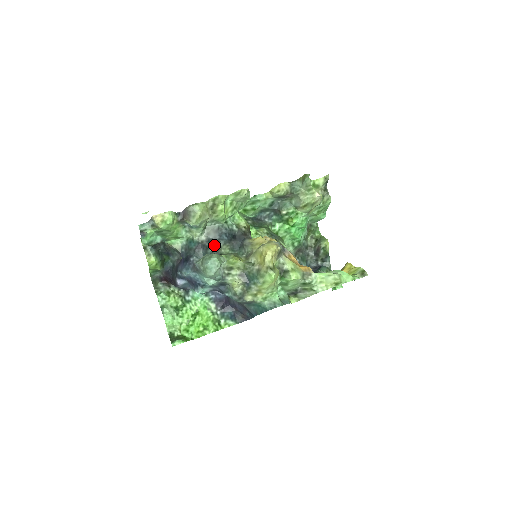
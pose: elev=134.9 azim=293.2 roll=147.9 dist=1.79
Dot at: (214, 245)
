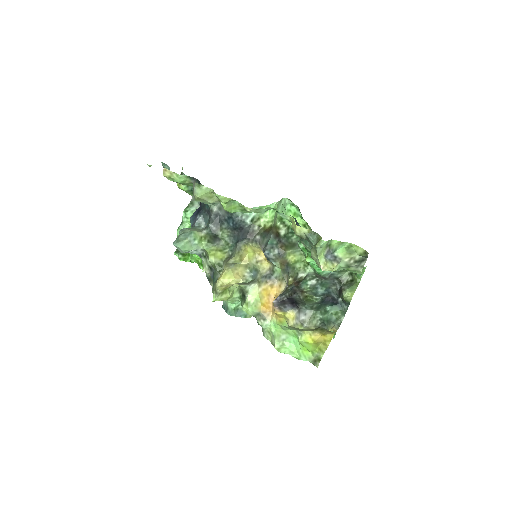
Dot at: (218, 222)
